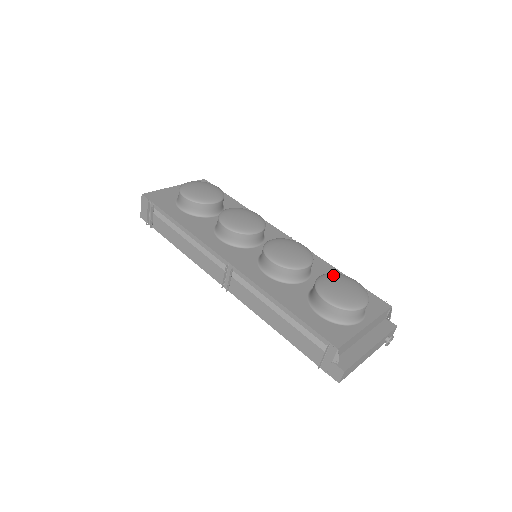
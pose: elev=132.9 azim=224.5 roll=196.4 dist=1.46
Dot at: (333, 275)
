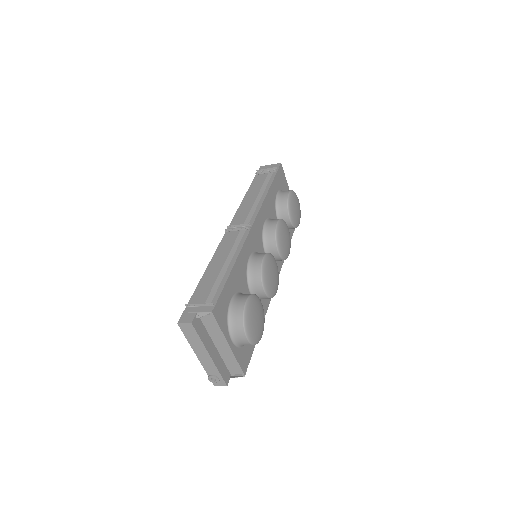
Dot at: occluded
